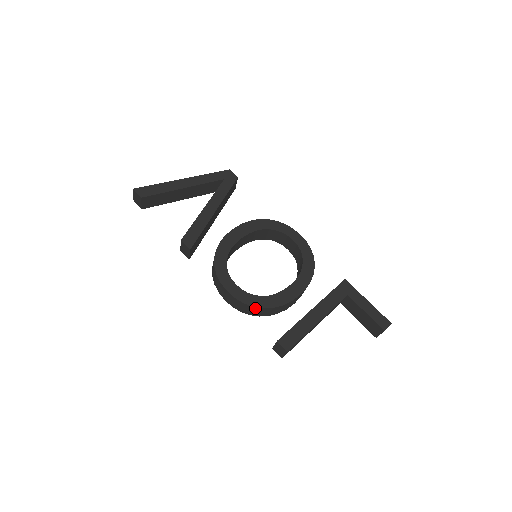
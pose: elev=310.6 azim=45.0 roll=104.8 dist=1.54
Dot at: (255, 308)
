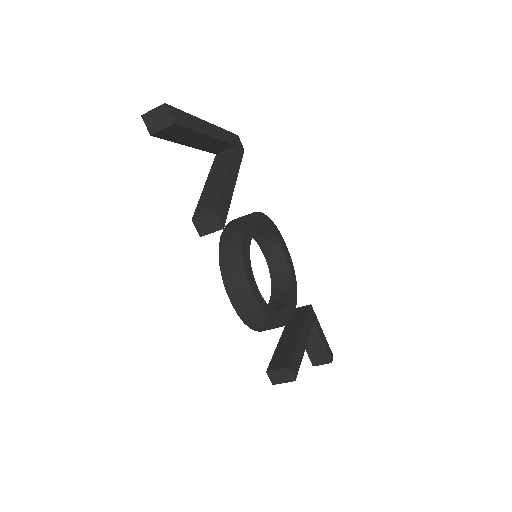
Dot at: (270, 324)
